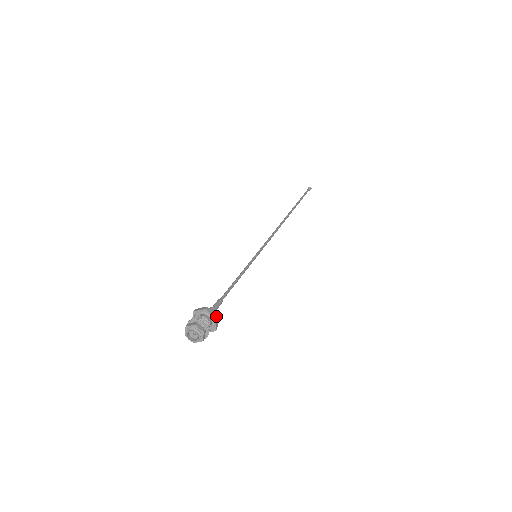
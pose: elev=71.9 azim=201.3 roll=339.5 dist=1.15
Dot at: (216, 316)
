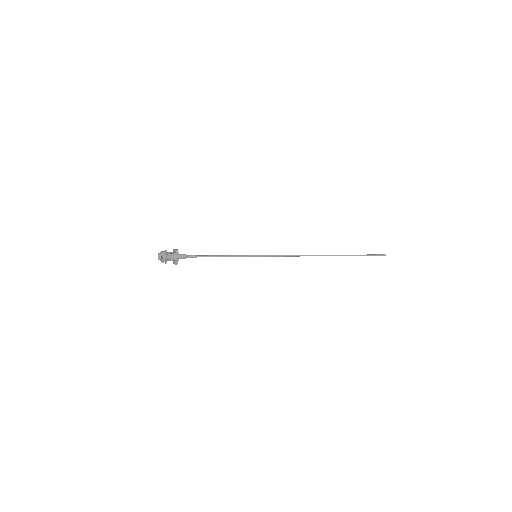
Dot at: (178, 257)
